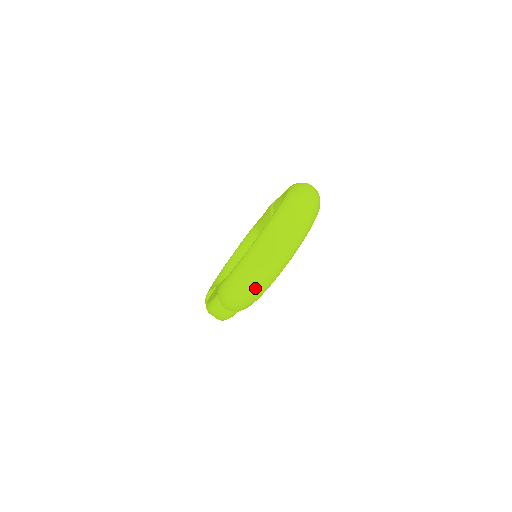
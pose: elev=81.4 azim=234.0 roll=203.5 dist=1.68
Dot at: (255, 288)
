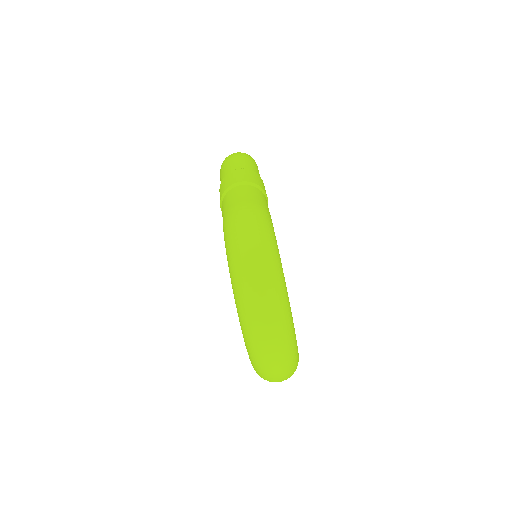
Dot at: occluded
